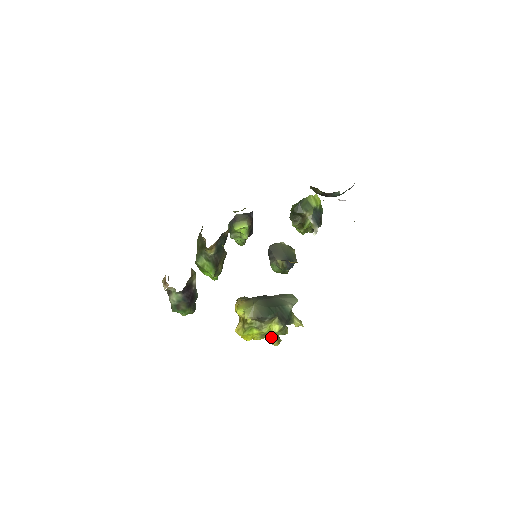
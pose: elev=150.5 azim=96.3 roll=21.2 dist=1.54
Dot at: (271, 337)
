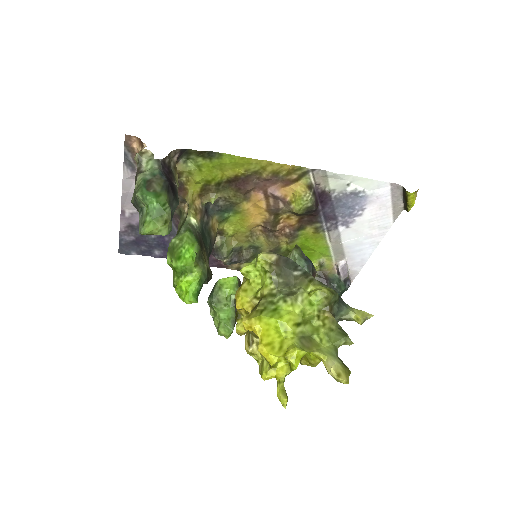
Dot at: (323, 353)
